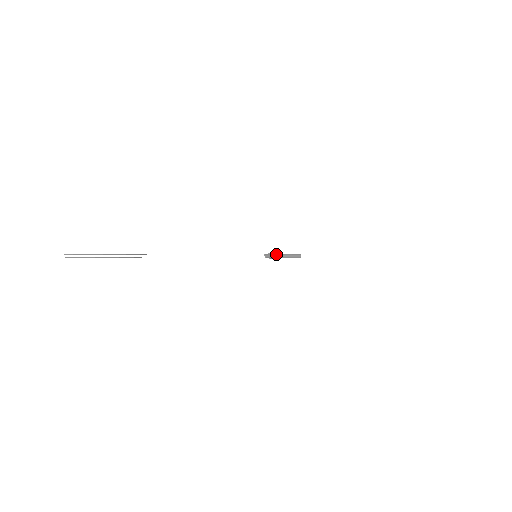
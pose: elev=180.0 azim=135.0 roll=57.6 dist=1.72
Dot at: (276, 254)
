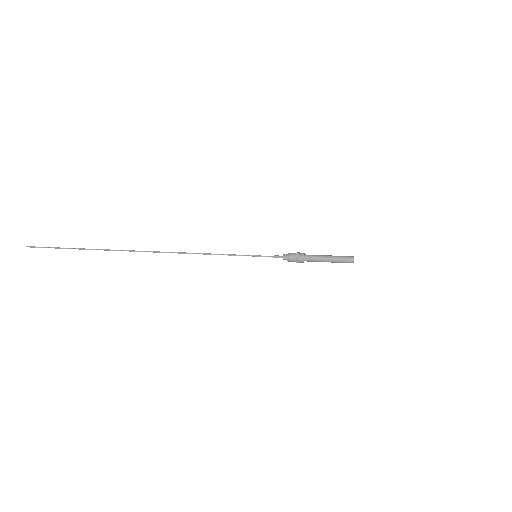
Dot at: (293, 253)
